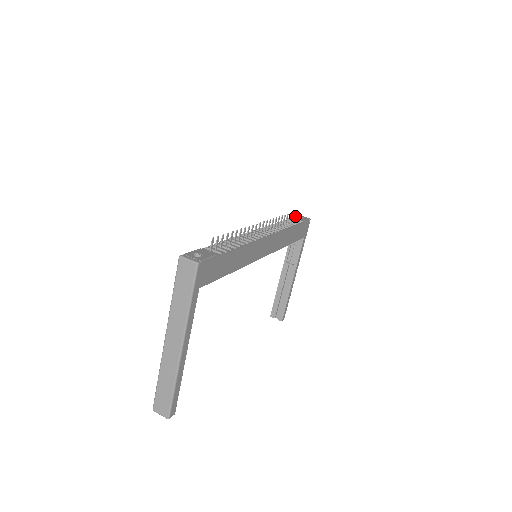
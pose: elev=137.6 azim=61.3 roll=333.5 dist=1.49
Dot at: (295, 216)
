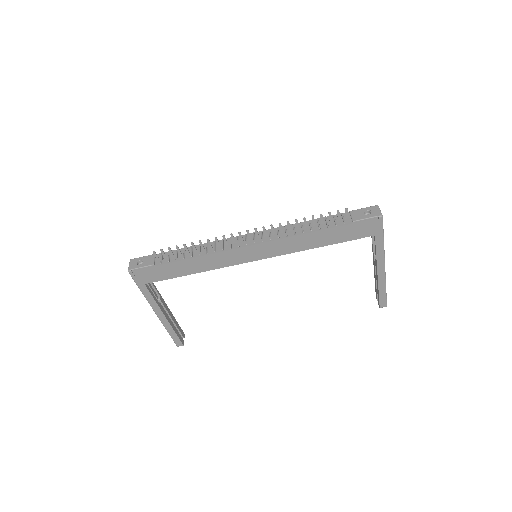
Dot at: (361, 209)
